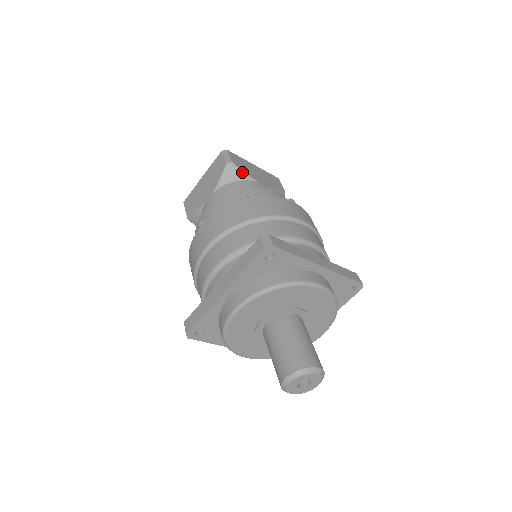
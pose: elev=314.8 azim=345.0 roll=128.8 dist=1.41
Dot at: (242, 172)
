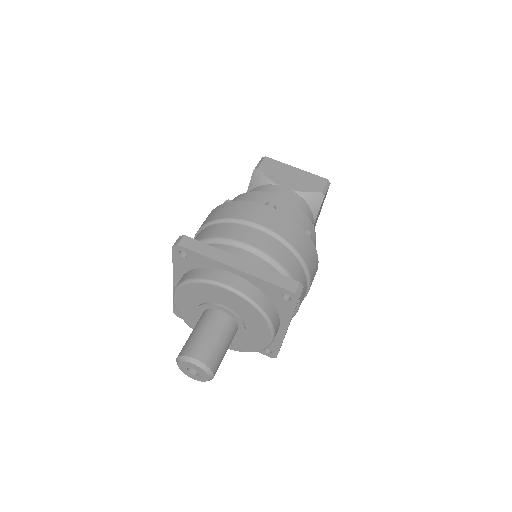
Dot at: (319, 208)
